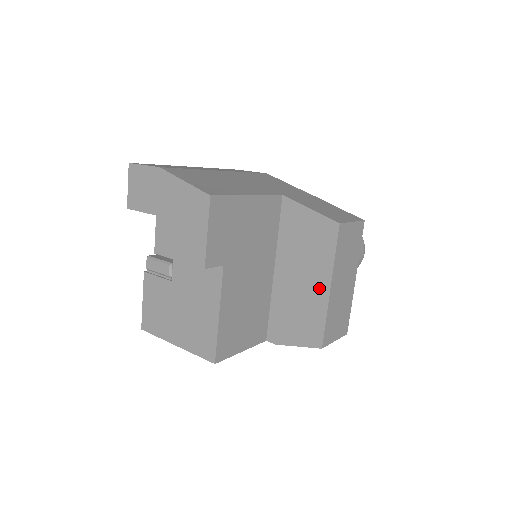
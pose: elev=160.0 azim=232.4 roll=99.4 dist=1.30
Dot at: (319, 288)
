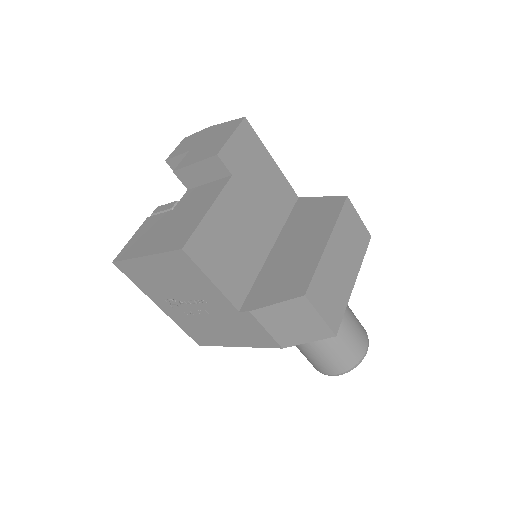
Dot at: (316, 245)
